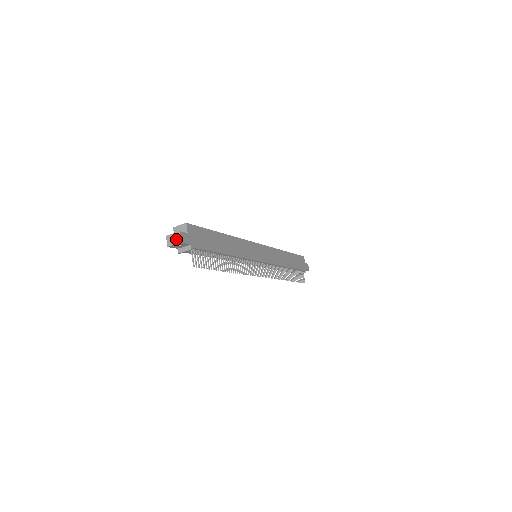
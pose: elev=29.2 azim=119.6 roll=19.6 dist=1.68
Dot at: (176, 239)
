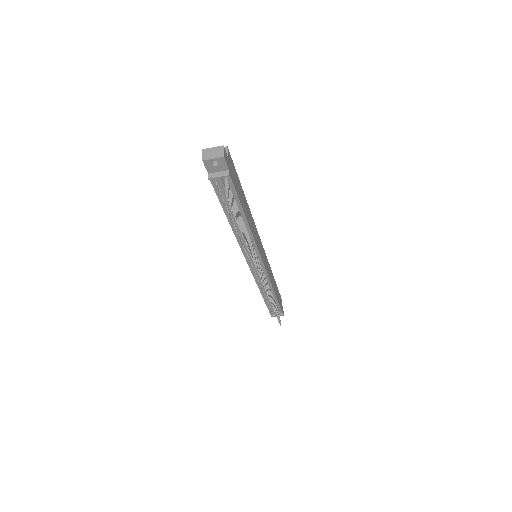
Dot at: (217, 153)
